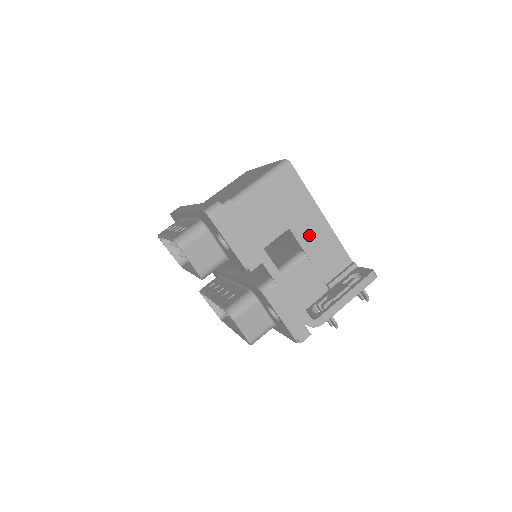
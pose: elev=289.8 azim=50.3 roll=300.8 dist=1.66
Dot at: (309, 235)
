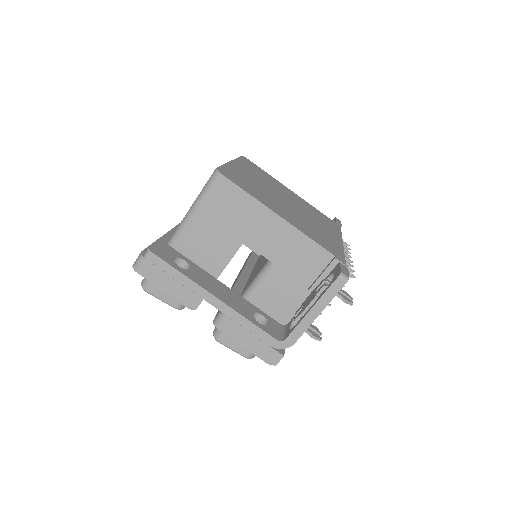
Dot at: (269, 242)
